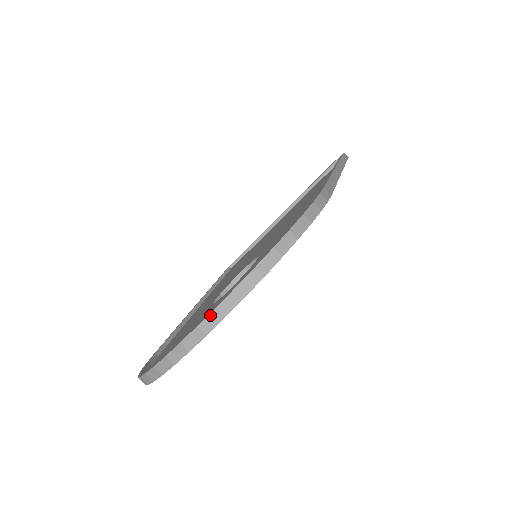
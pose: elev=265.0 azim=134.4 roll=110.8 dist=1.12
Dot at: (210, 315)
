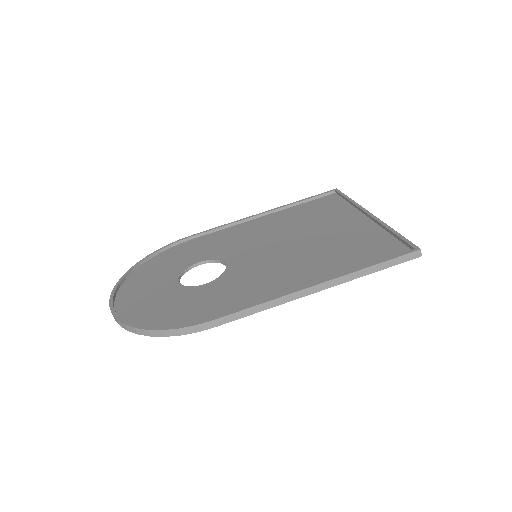
Dot at: (111, 312)
